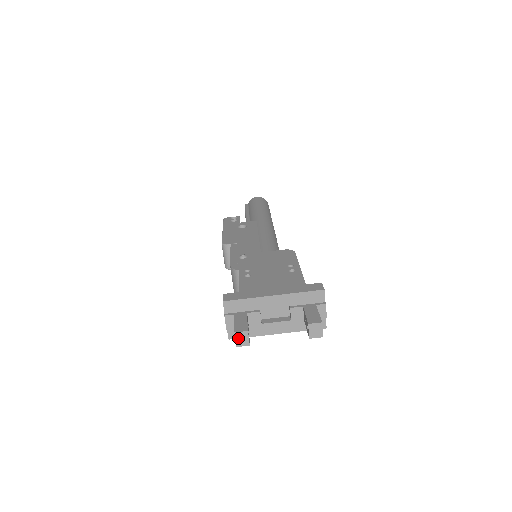
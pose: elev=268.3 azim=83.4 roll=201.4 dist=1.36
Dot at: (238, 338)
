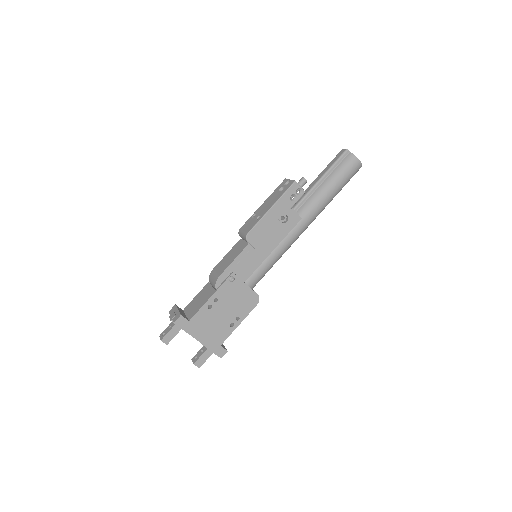
Dot at: (162, 340)
